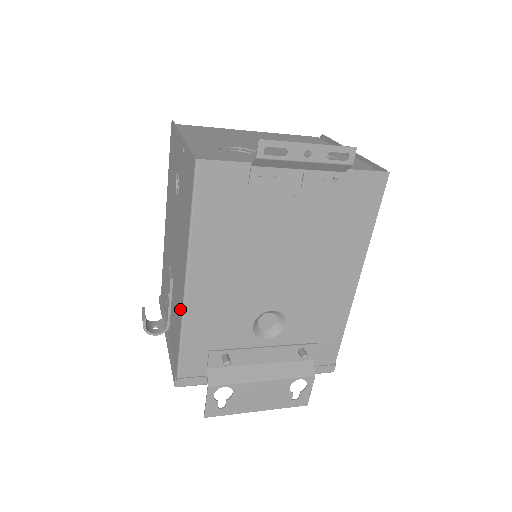
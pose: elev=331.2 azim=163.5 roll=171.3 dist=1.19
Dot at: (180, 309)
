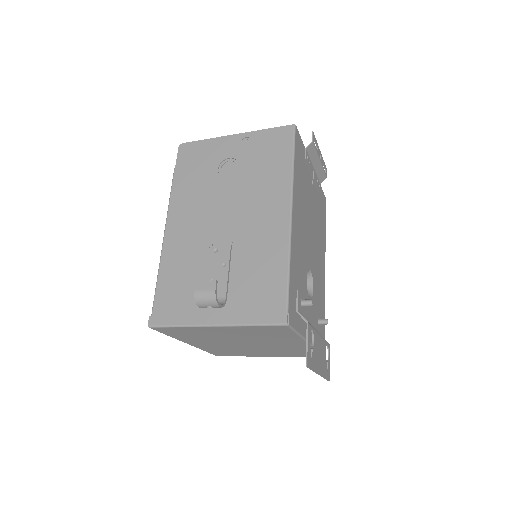
Dot at: (281, 242)
